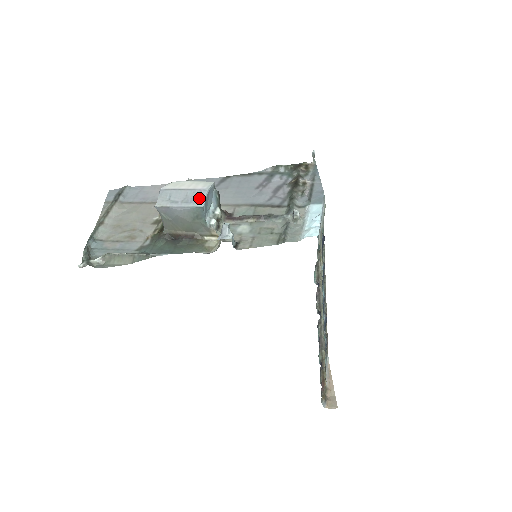
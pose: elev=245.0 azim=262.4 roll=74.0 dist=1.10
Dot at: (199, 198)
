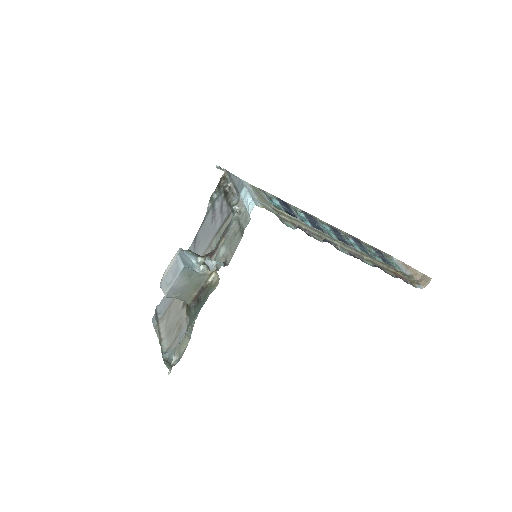
Dot at: (178, 265)
